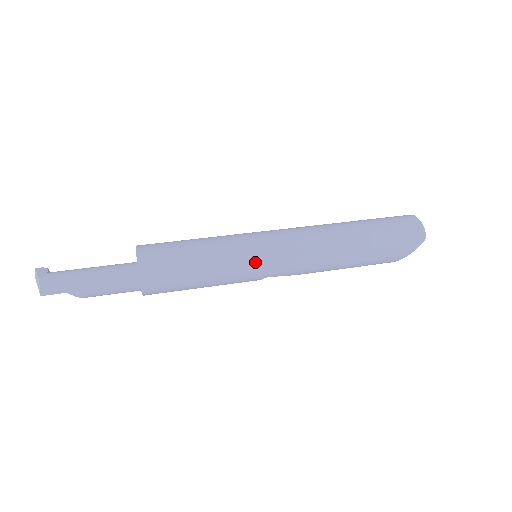
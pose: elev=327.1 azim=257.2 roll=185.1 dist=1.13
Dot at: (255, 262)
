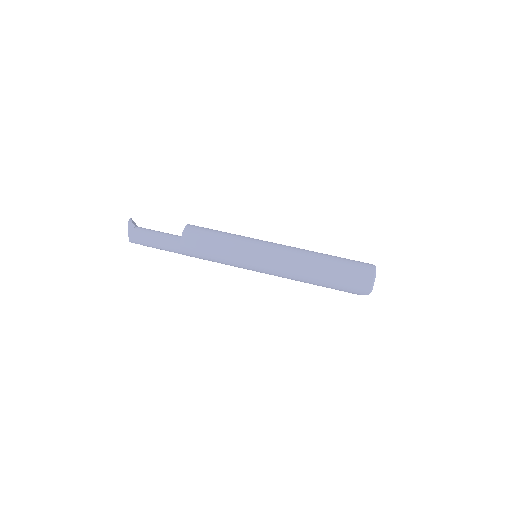
Dot at: (249, 268)
